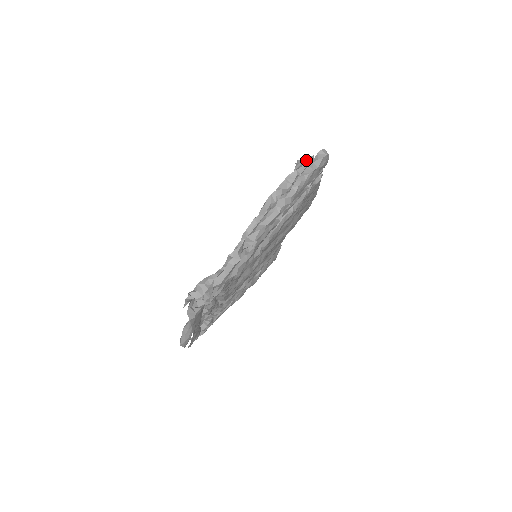
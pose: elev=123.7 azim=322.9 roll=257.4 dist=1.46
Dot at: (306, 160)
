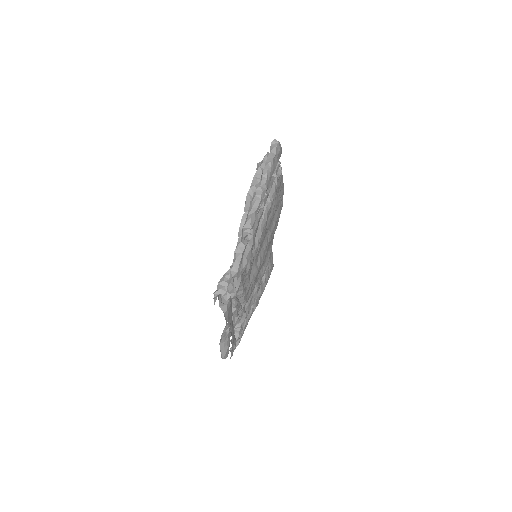
Dot at: (264, 157)
